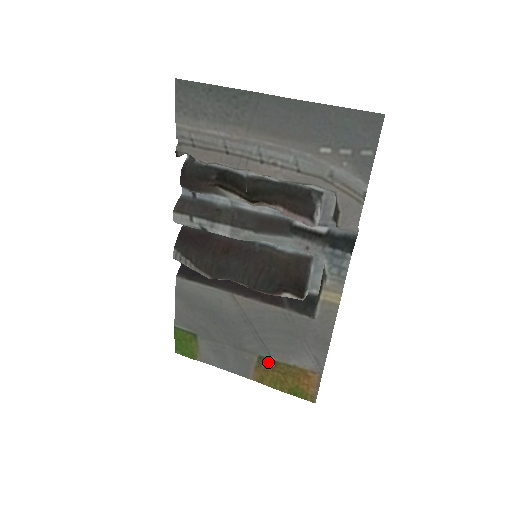
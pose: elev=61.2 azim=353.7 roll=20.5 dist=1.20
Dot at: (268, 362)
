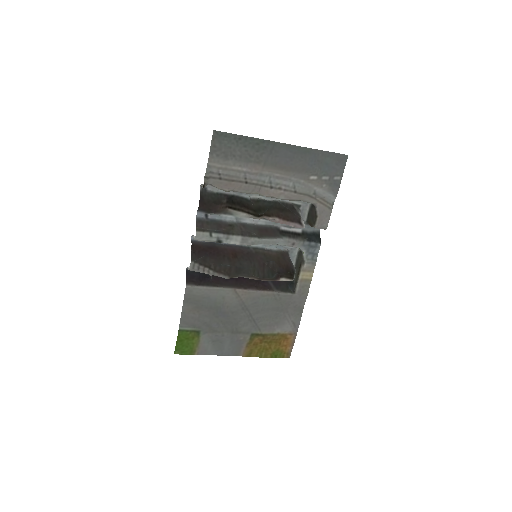
Dot at: (258, 337)
